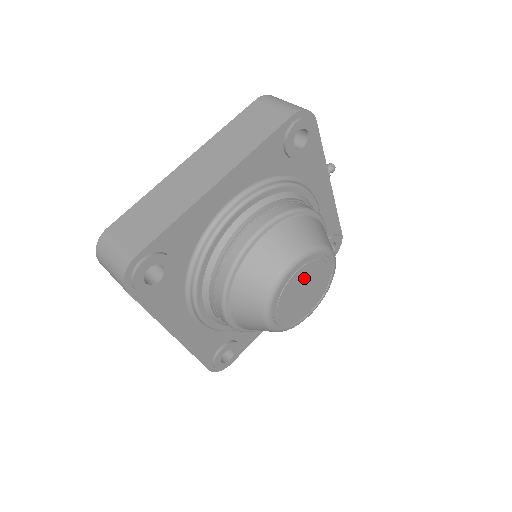
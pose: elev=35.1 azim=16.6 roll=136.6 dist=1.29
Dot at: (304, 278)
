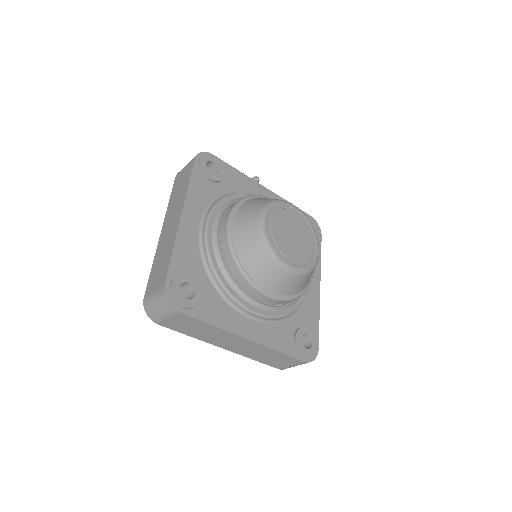
Dot at: (282, 225)
